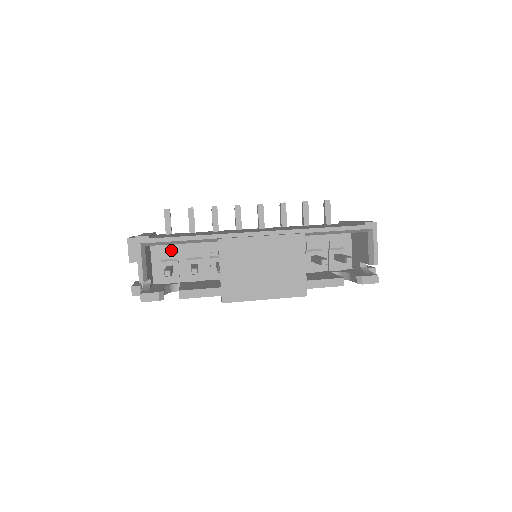
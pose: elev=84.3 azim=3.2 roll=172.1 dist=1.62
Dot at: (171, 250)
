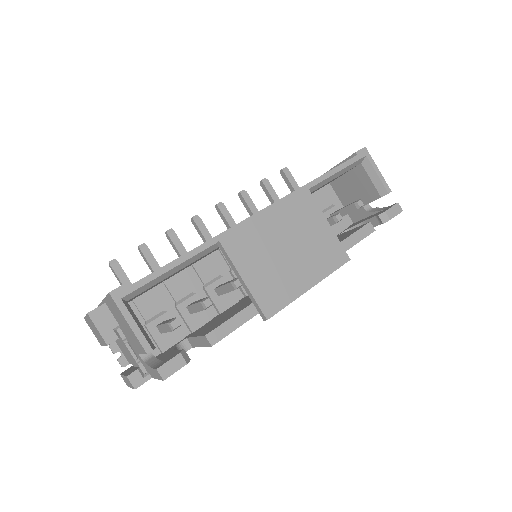
Dot at: (151, 303)
